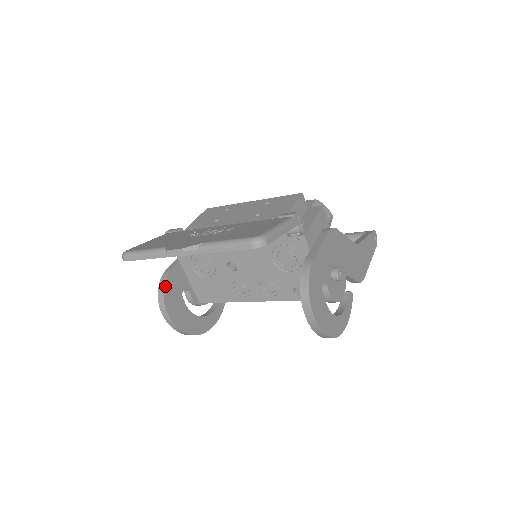
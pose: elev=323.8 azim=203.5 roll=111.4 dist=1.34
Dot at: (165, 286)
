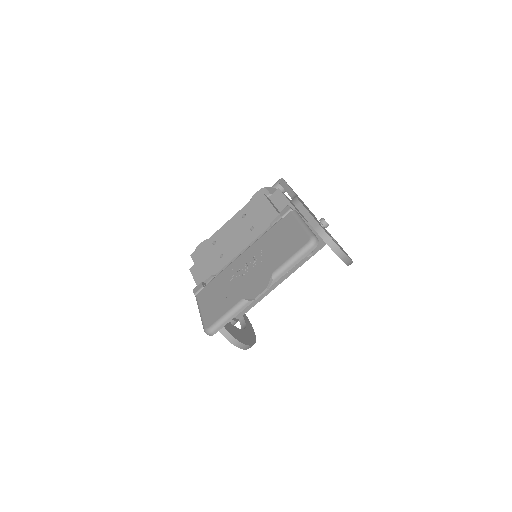
Dot at: (225, 328)
